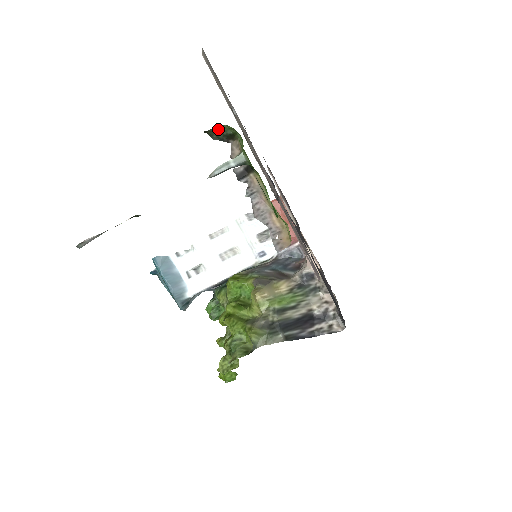
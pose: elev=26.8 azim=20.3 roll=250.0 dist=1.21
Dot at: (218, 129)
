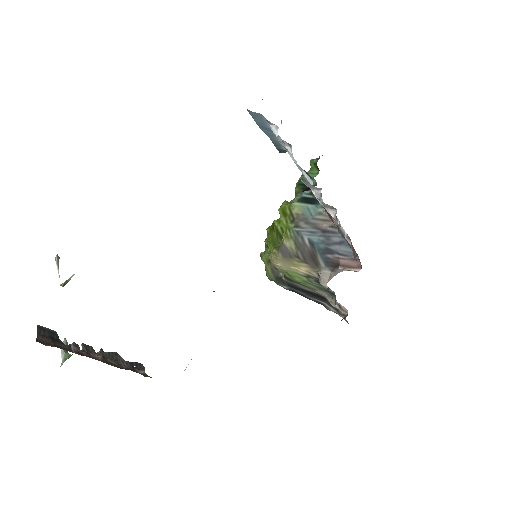
Dot at: occluded
